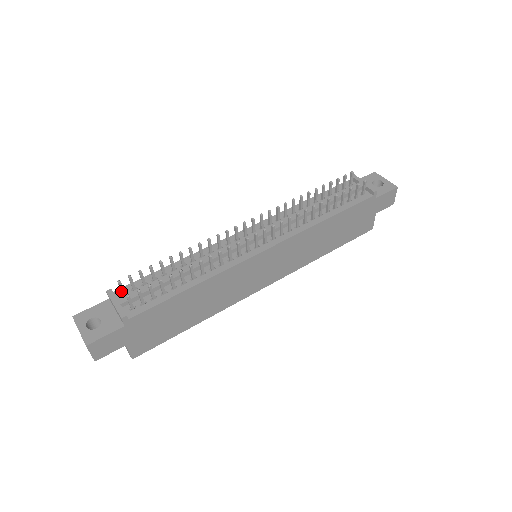
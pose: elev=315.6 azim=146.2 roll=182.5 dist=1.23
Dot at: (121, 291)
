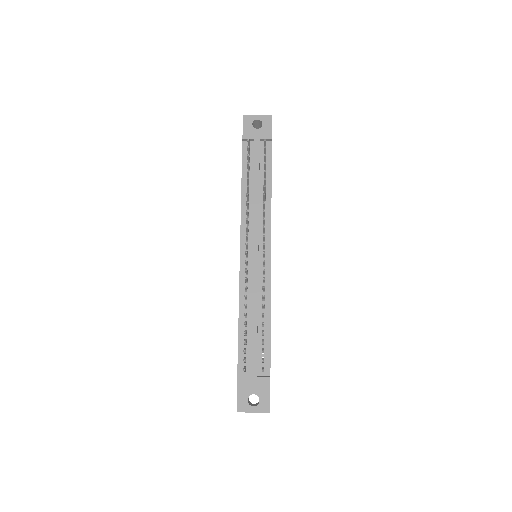
Dot at: occluded
